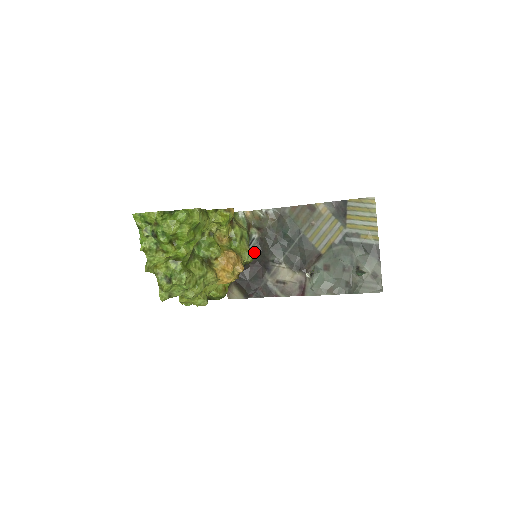
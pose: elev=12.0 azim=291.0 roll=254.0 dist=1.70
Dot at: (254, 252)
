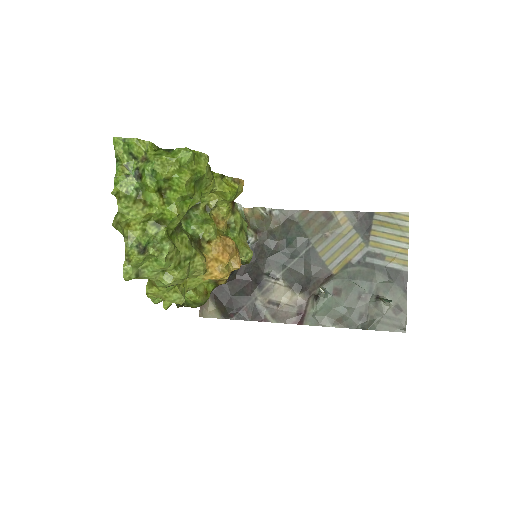
Dot at: occluded
